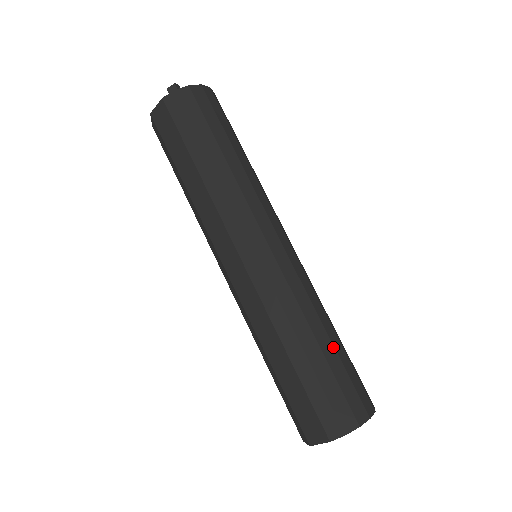
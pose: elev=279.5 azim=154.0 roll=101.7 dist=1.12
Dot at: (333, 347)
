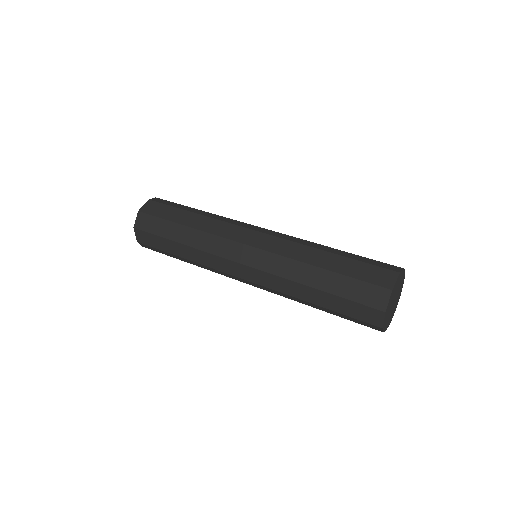
Dot at: occluded
